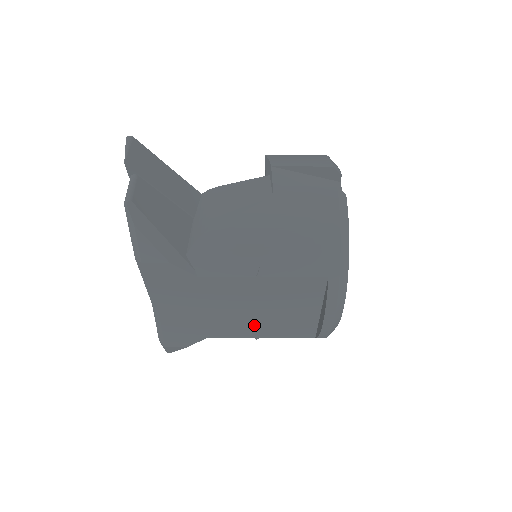
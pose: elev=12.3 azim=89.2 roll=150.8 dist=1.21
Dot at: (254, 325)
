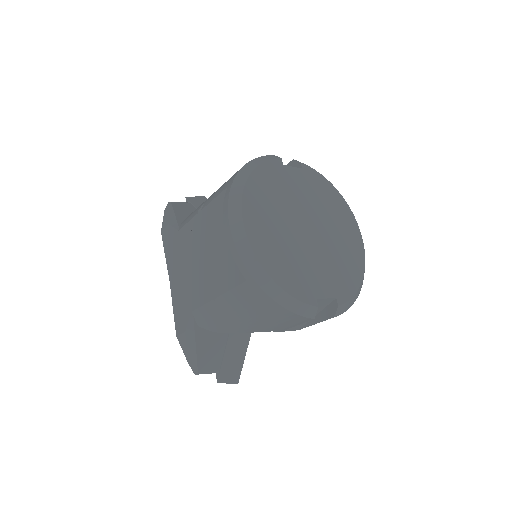
Dot at: (209, 277)
